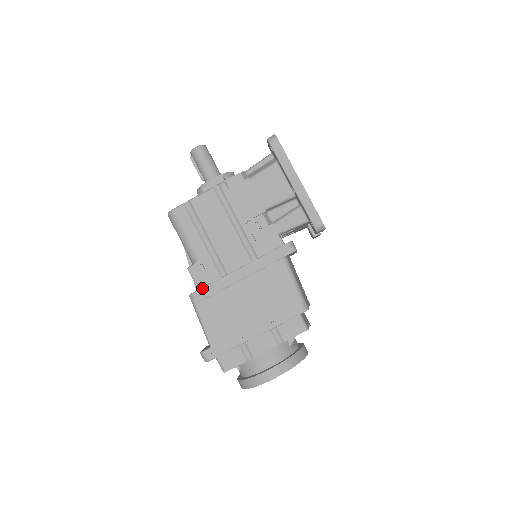
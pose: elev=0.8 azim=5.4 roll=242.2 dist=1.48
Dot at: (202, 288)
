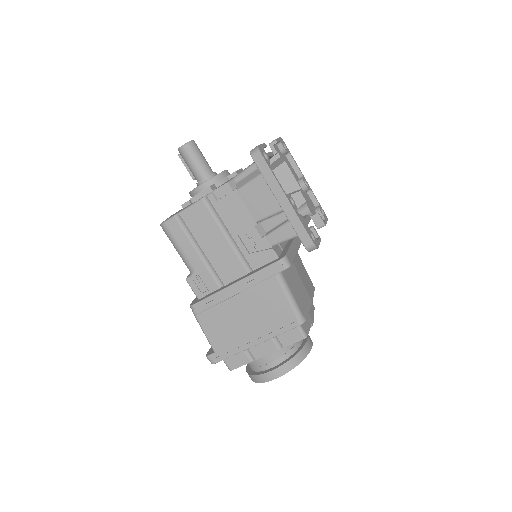
Dot at: (200, 301)
